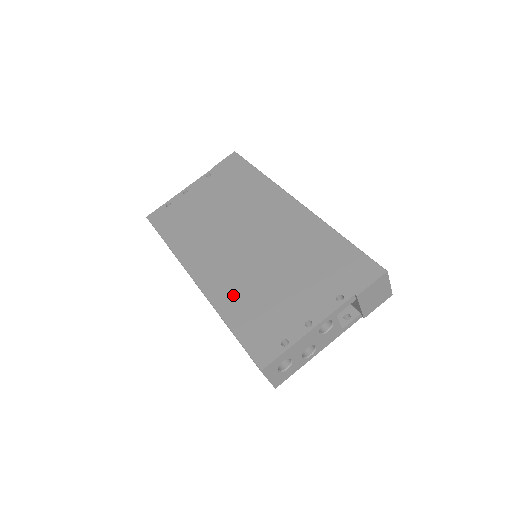
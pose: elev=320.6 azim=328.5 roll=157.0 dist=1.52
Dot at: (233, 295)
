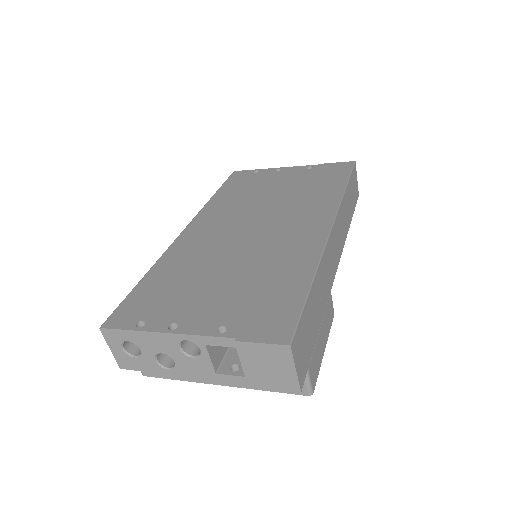
Dot at: (180, 260)
